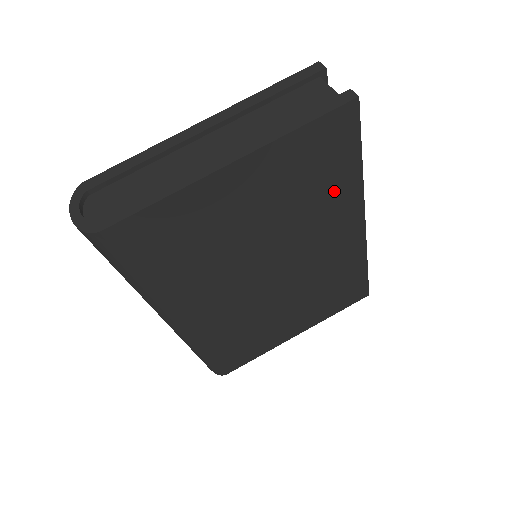
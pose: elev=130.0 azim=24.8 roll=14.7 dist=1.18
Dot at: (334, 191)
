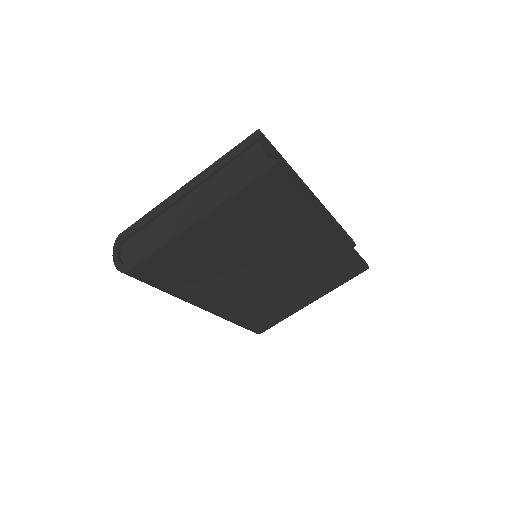
Dot at: (290, 216)
